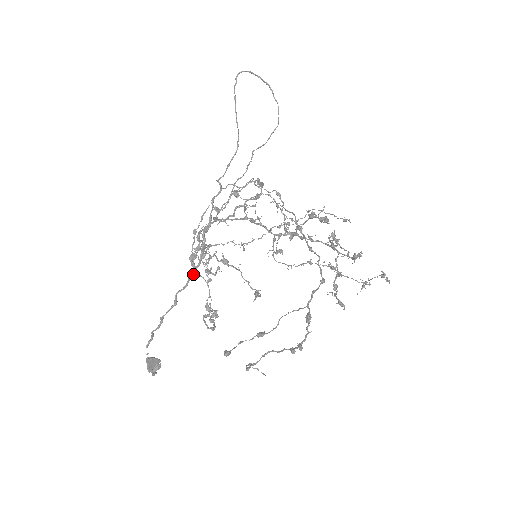
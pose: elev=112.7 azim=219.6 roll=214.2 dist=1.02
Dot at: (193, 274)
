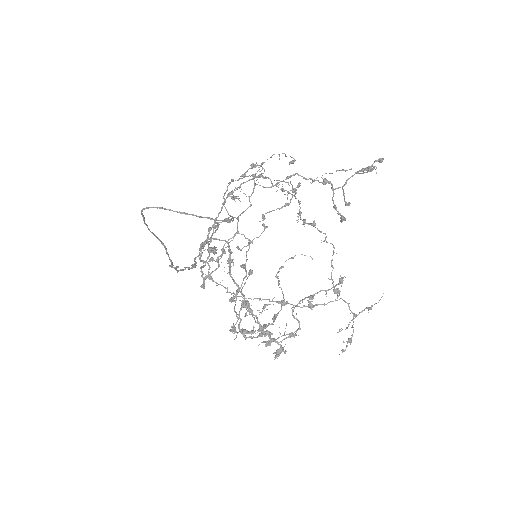
Dot at: occluded
